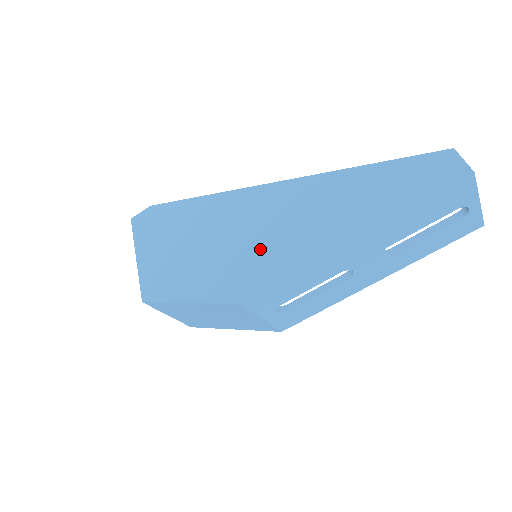
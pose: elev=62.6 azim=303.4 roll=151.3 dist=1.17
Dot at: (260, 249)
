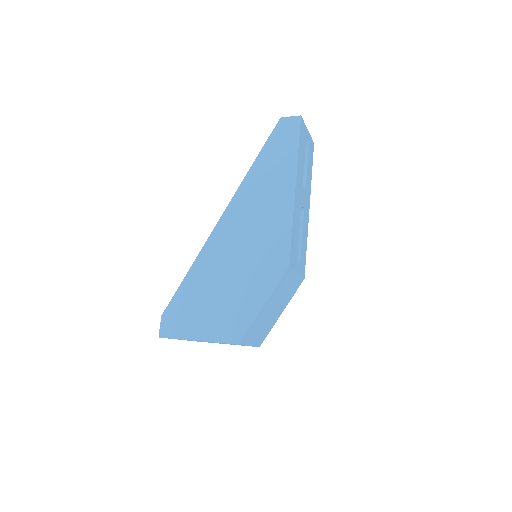
Dot at: (262, 241)
